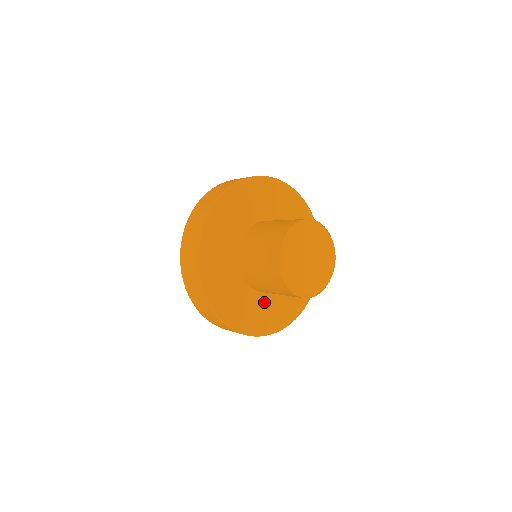
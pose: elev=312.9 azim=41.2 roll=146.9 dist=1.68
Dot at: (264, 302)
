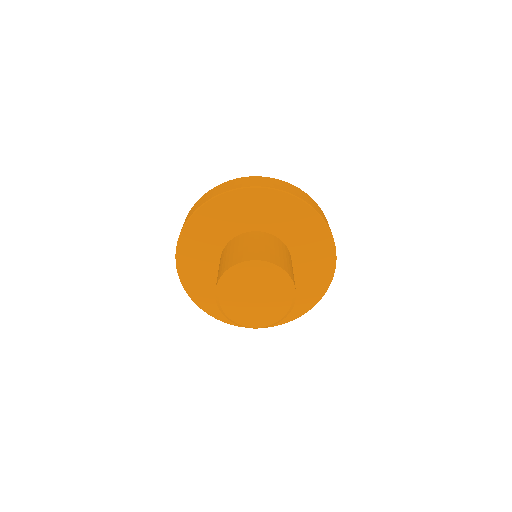
Dot at: occluded
